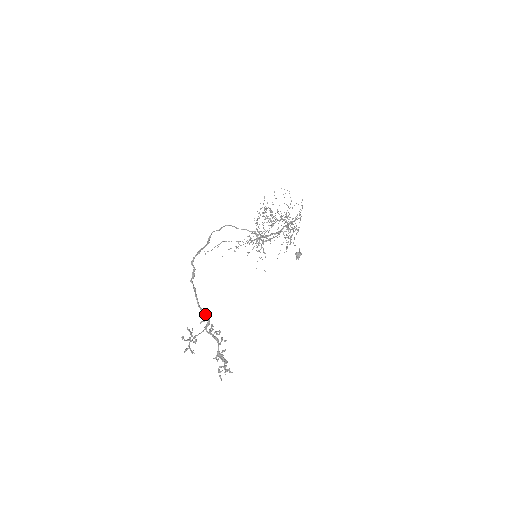
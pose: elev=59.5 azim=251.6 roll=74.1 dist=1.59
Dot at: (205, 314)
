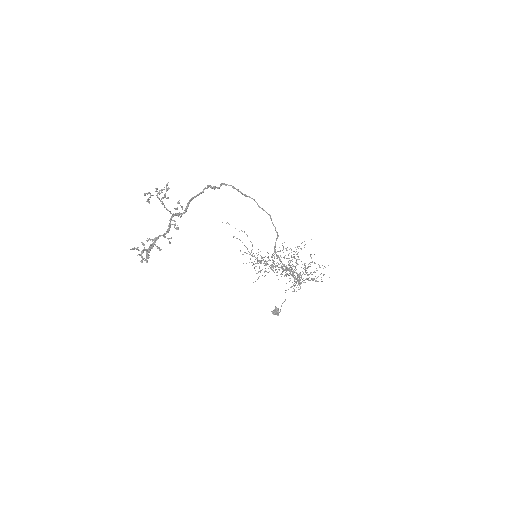
Dot at: (187, 206)
